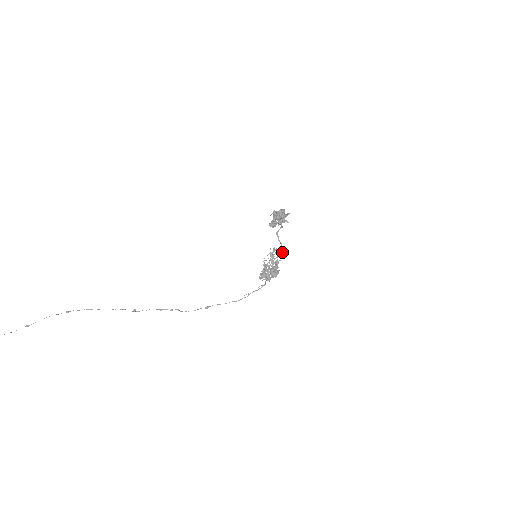
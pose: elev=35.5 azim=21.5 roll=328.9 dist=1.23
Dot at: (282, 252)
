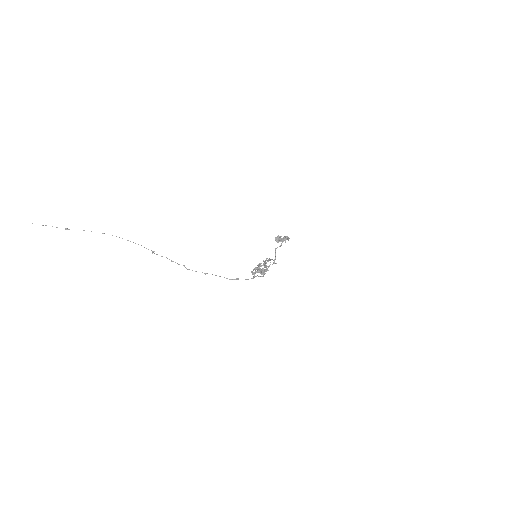
Dot at: (274, 262)
